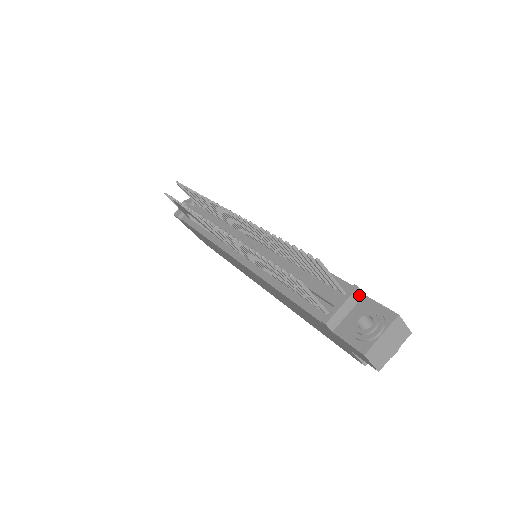
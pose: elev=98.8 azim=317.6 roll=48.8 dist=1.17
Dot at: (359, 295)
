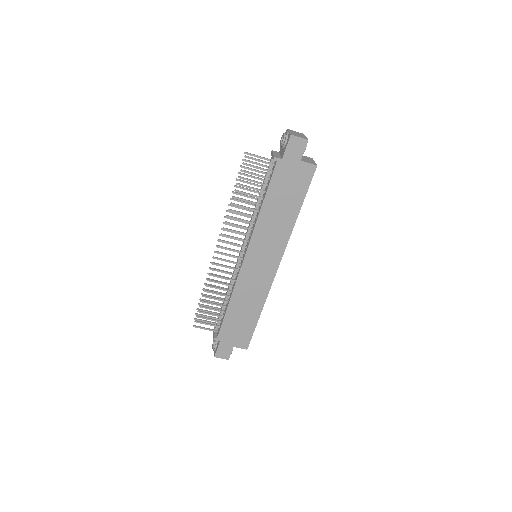
Dot at: (276, 152)
